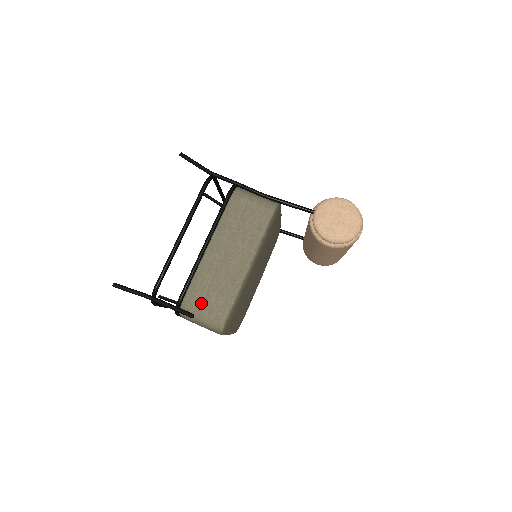
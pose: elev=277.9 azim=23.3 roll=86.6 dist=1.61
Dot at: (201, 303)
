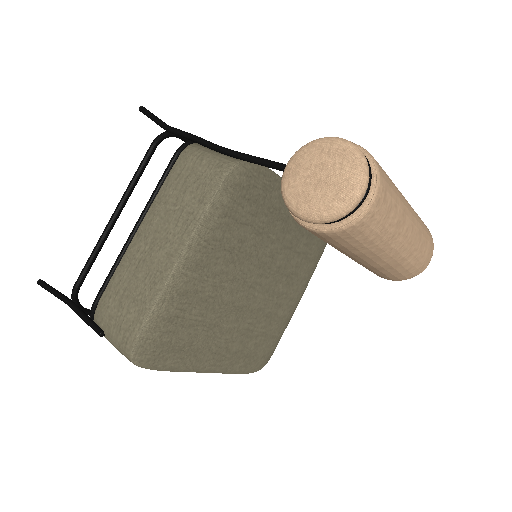
Dot at: (111, 315)
